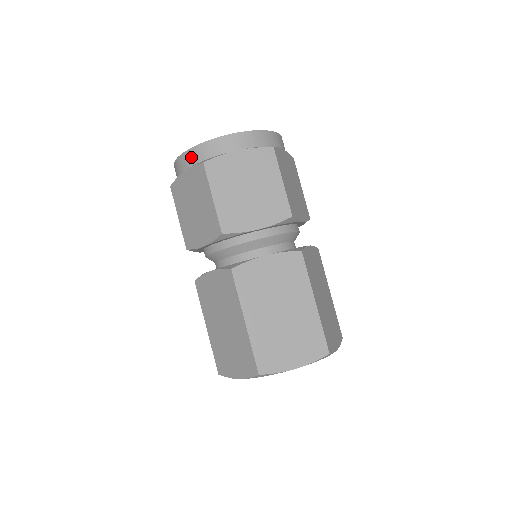
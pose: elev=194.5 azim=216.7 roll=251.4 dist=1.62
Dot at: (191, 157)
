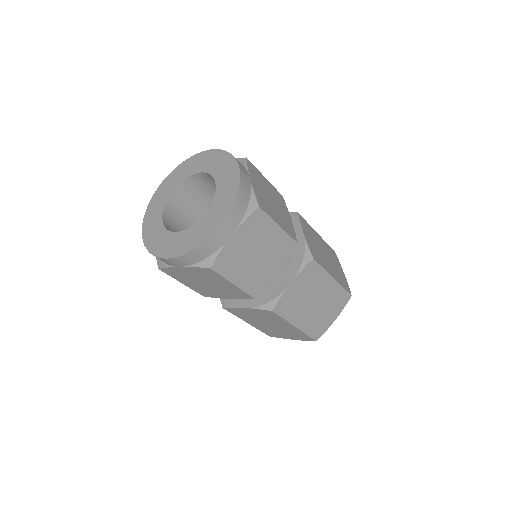
Dot at: (185, 261)
